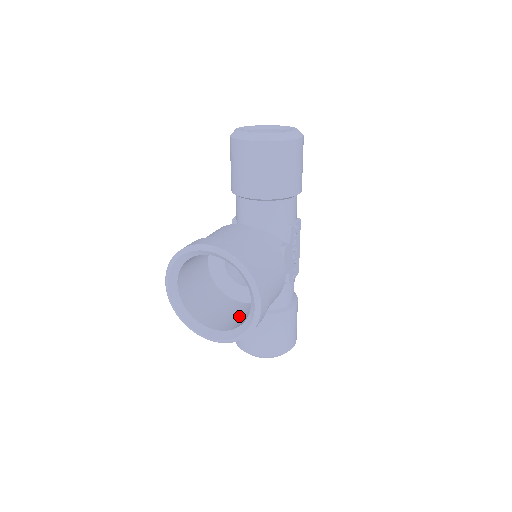
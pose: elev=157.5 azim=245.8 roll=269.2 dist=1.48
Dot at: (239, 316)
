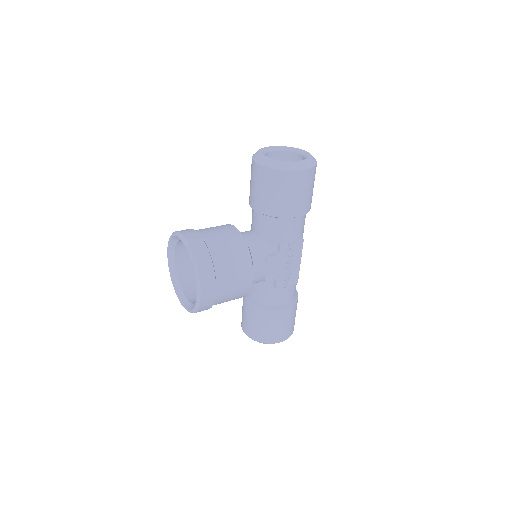
Dot at: occluded
